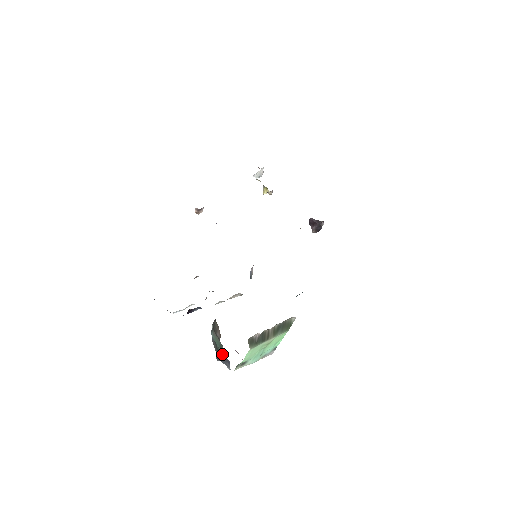
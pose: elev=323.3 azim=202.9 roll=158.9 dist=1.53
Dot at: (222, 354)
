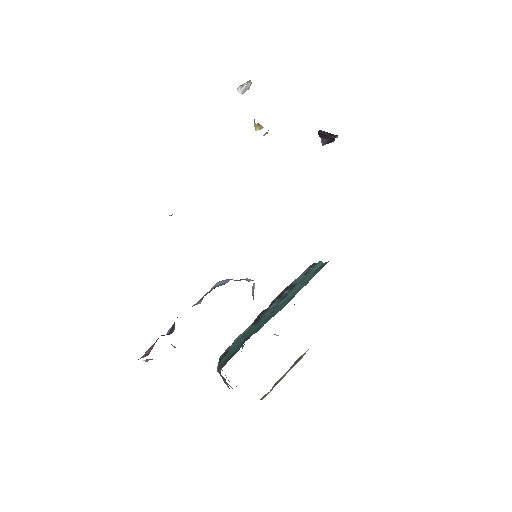
Dot at: occluded
